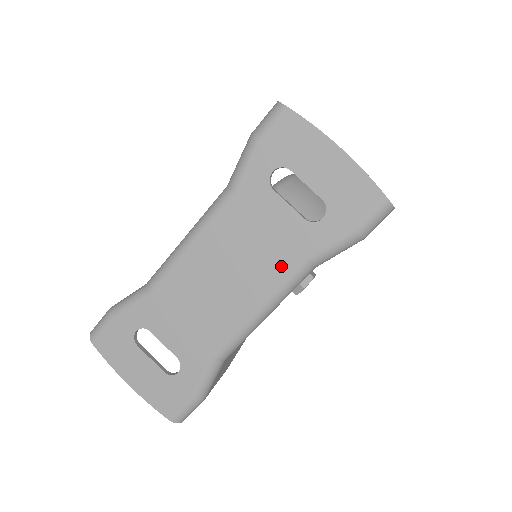
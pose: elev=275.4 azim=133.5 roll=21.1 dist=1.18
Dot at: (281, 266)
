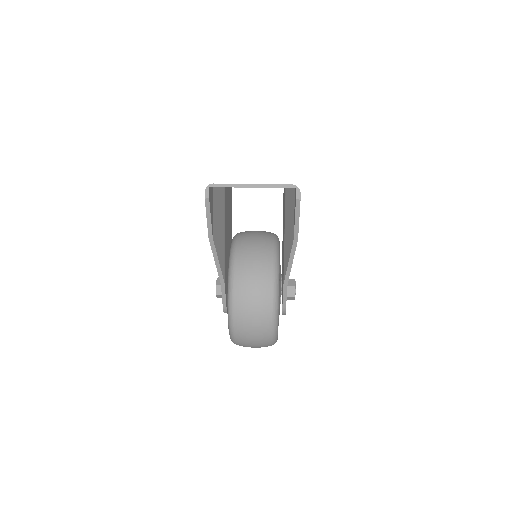
Dot at: occluded
